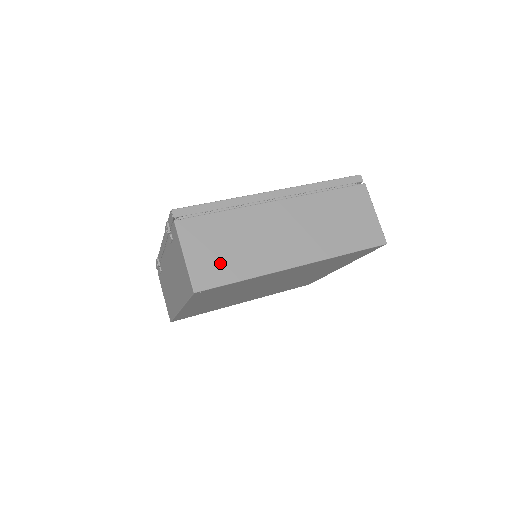
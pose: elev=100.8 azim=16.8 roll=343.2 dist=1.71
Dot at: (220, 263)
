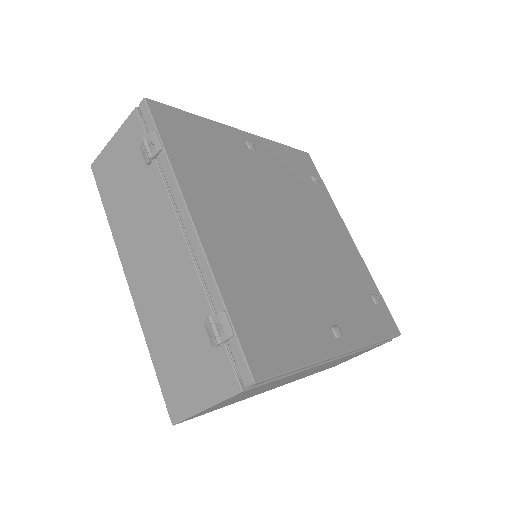
Dot at: (225, 404)
